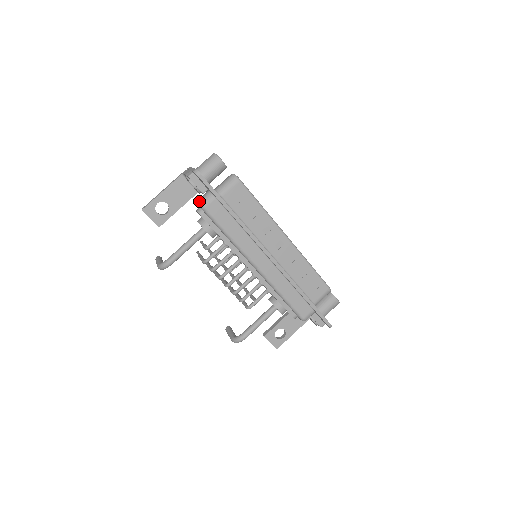
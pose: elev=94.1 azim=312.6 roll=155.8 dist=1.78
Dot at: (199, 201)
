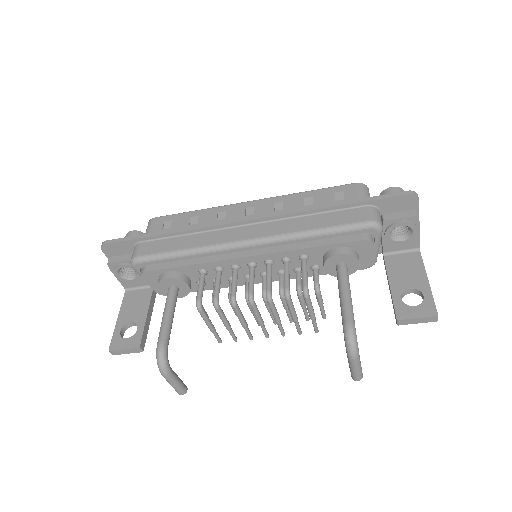
Dot at: occluded
